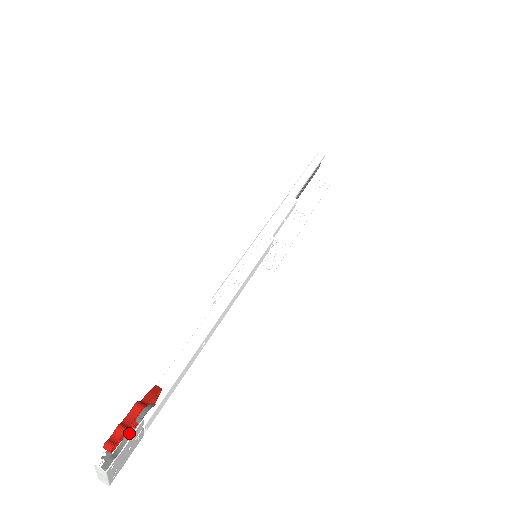
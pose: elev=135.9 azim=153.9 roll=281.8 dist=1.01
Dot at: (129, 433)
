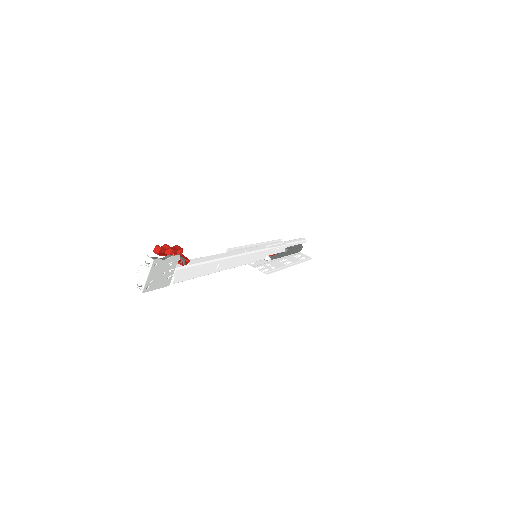
Dot at: (170, 255)
